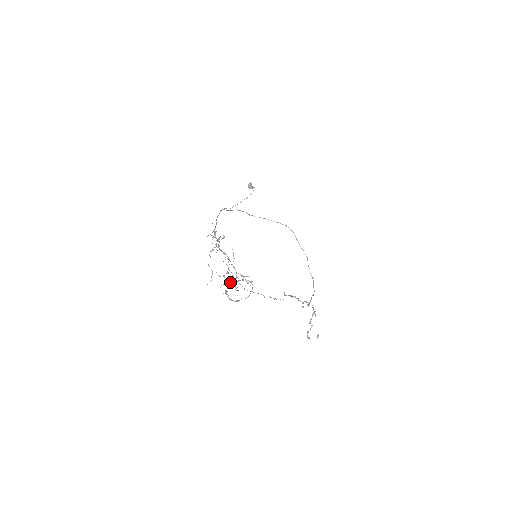
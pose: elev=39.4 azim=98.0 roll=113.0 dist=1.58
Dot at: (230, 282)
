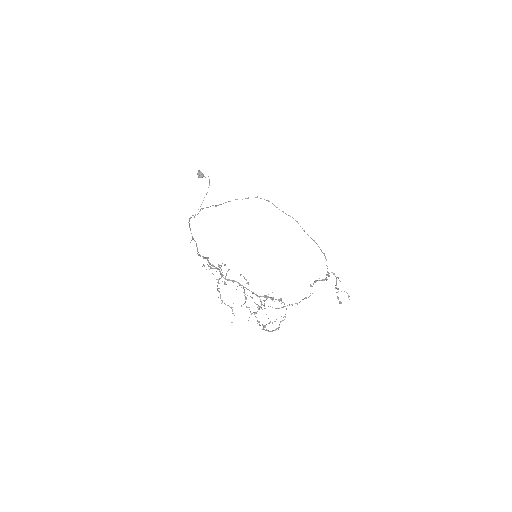
Dot at: occluded
